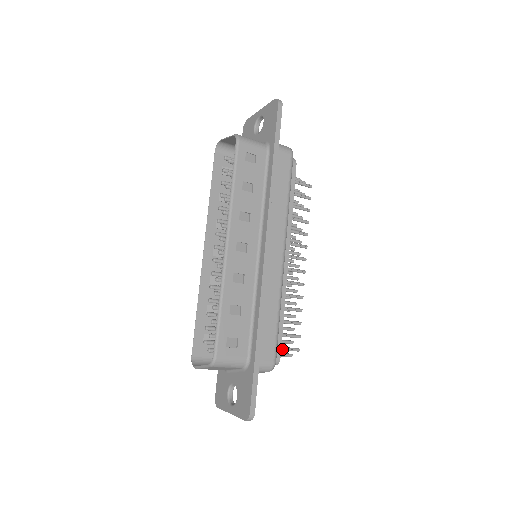
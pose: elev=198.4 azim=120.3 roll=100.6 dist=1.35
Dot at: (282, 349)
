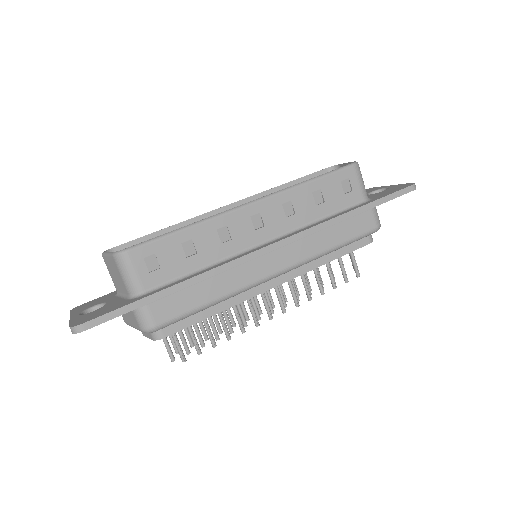
Dot at: (175, 338)
